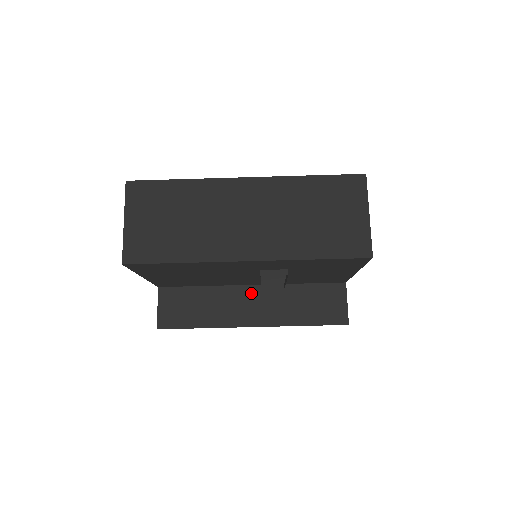
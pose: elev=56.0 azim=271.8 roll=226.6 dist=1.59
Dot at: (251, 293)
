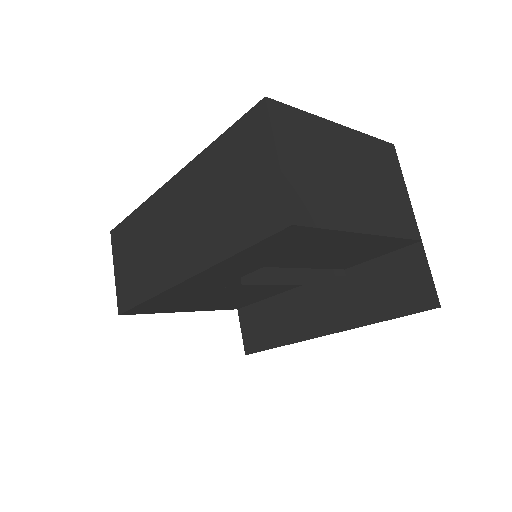
Dot at: (313, 293)
